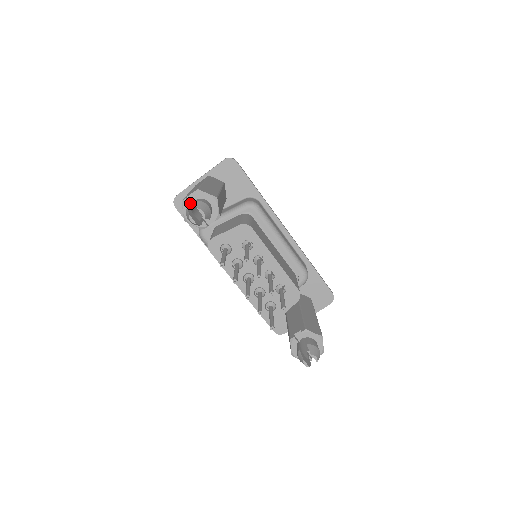
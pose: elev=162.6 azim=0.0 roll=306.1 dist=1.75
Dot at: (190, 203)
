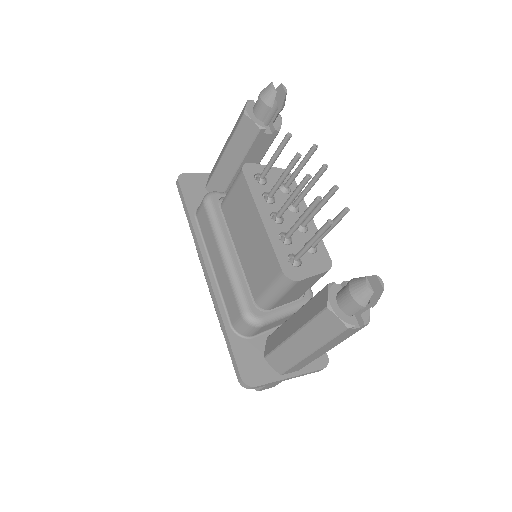
Dot at: occluded
